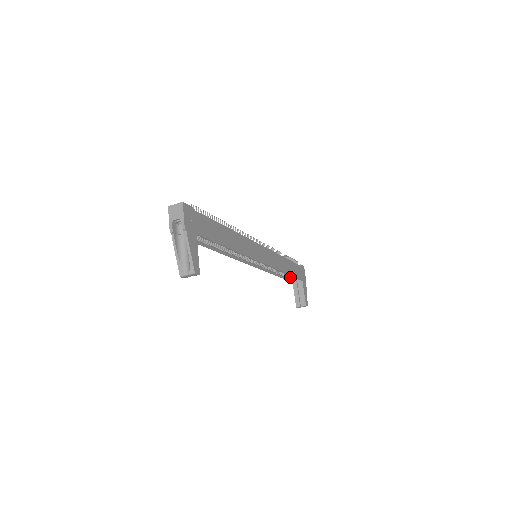
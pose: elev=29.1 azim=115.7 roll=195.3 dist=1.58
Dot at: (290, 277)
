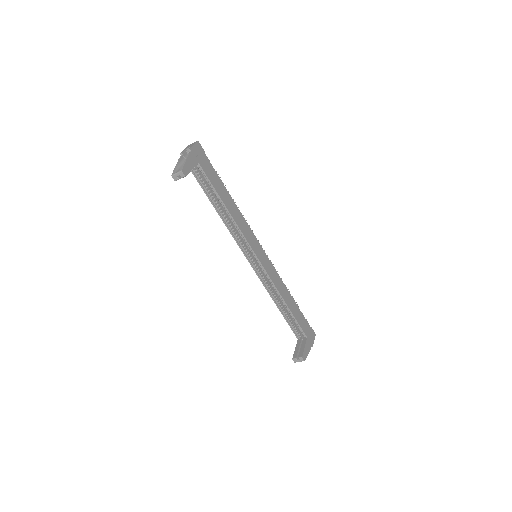
Dot at: (294, 325)
